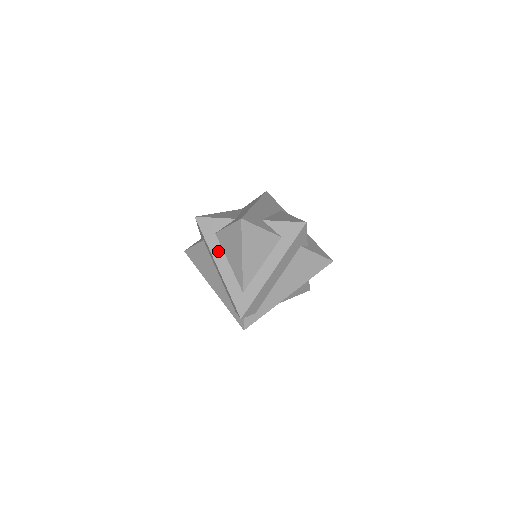
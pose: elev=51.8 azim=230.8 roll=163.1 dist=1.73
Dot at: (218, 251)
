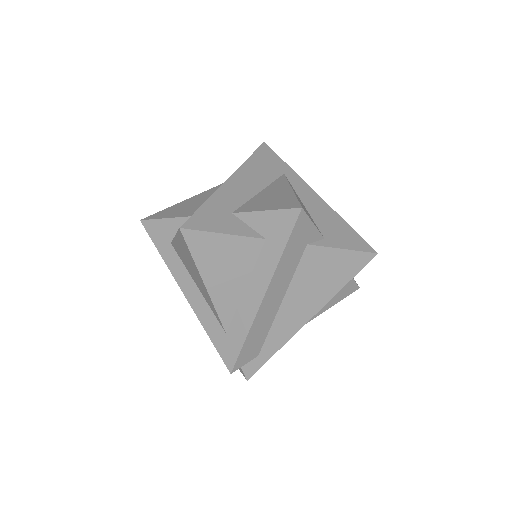
Dot at: (180, 271)
